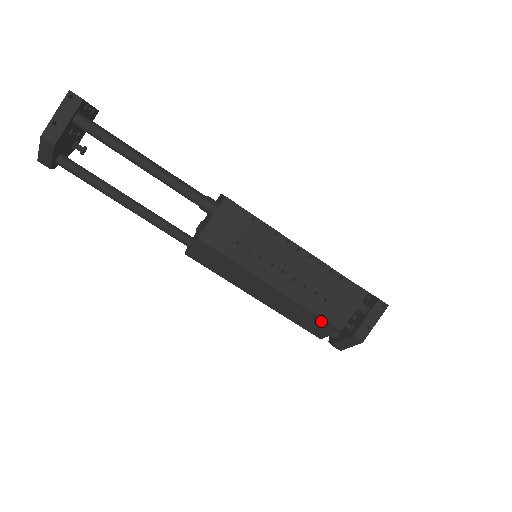
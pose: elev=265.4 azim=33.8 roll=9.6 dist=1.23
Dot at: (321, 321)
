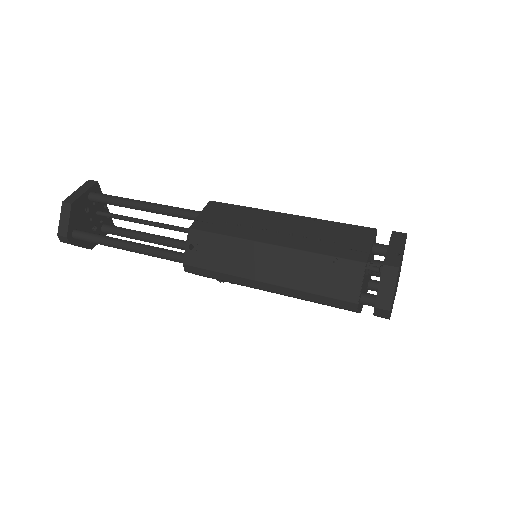
Dot at: (339, 264)
